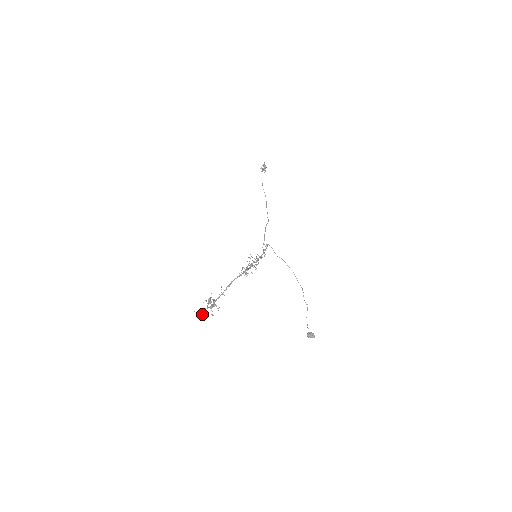
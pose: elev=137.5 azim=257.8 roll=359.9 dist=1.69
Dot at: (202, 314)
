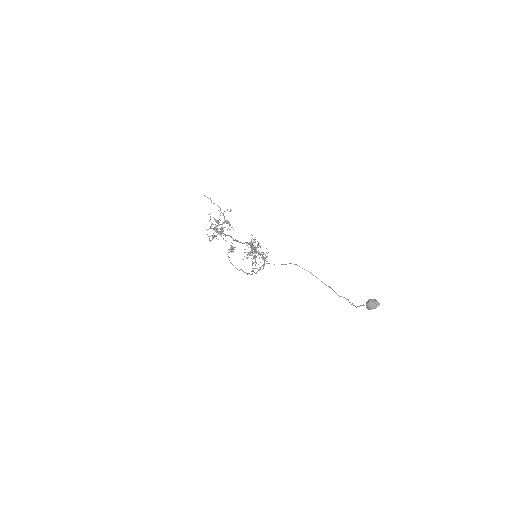
Dot at: (211, 222)
